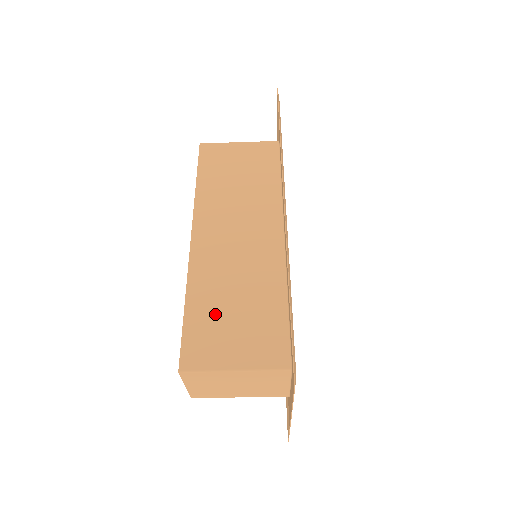
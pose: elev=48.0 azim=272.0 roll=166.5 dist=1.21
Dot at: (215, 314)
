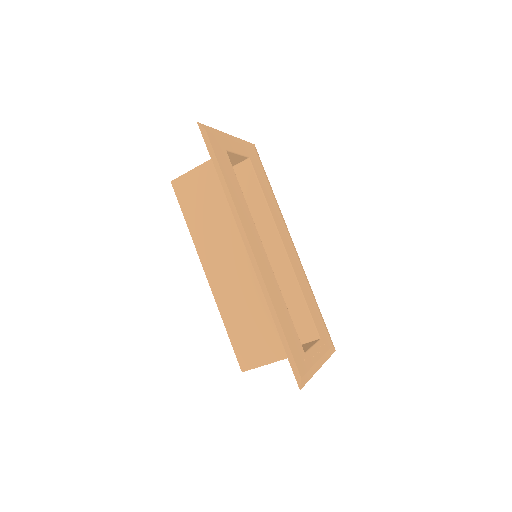
Dot at: (245, 329)
